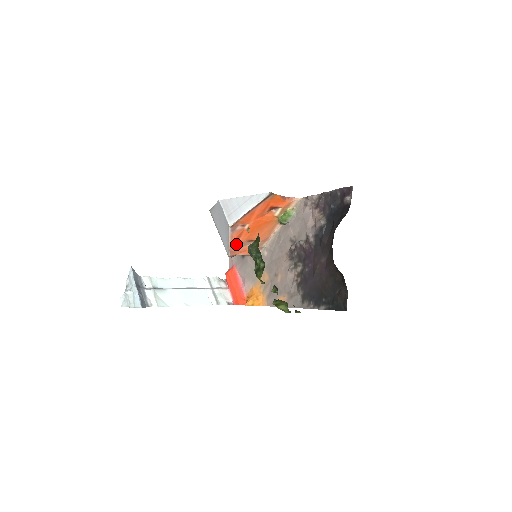
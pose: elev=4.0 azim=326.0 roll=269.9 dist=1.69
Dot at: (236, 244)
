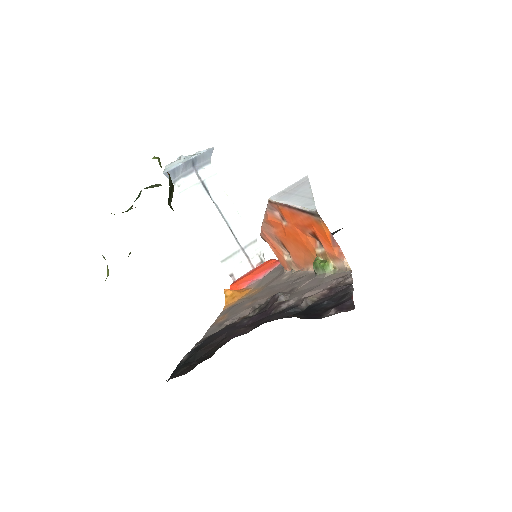
Dot at: (270, 230)
